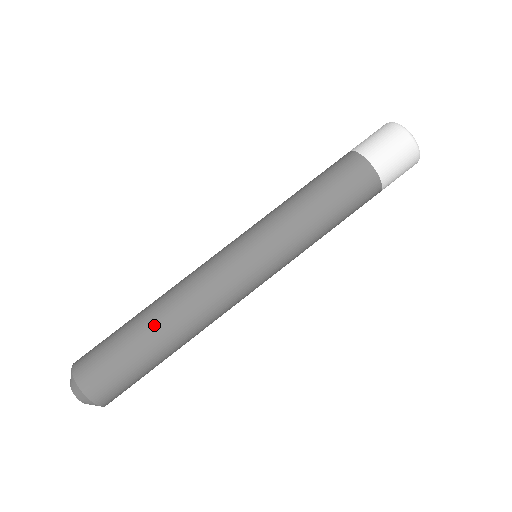
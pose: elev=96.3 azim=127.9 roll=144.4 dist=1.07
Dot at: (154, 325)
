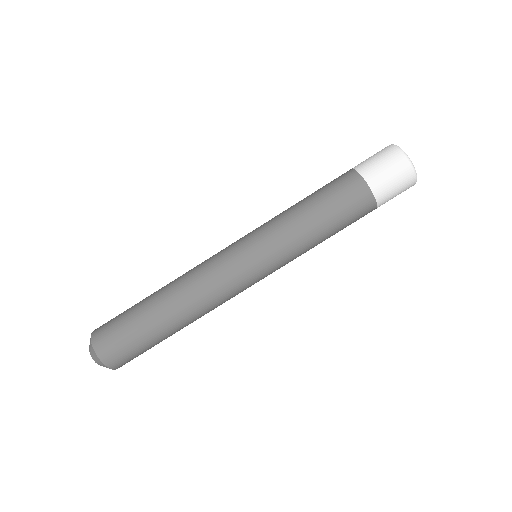
Dot at: (176, 328)
